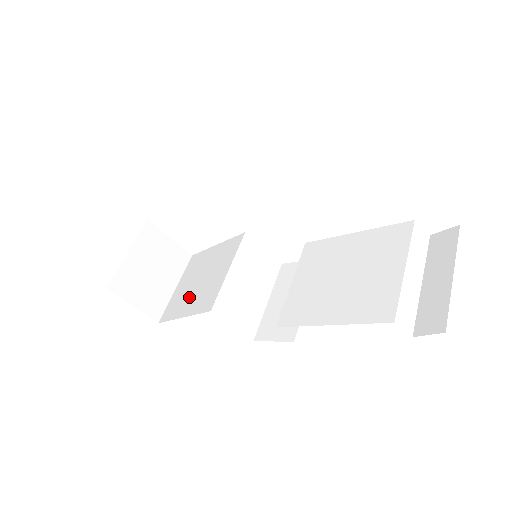
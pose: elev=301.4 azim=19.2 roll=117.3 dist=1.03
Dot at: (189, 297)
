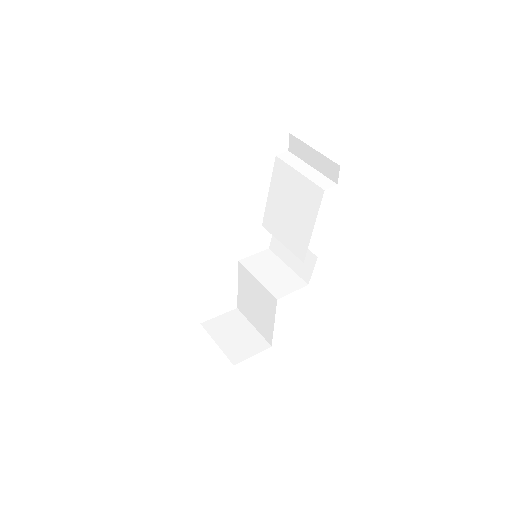
Dot at: (263, 316)
